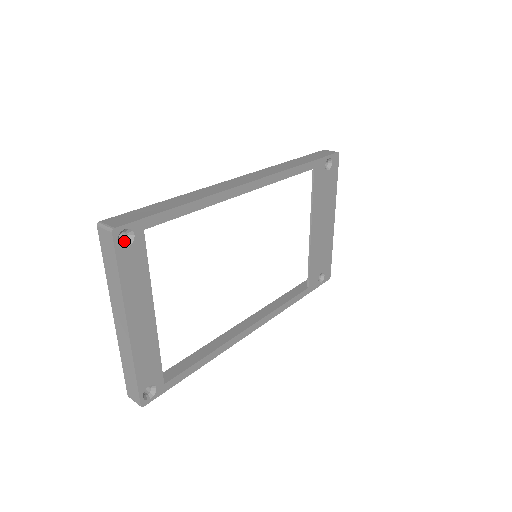
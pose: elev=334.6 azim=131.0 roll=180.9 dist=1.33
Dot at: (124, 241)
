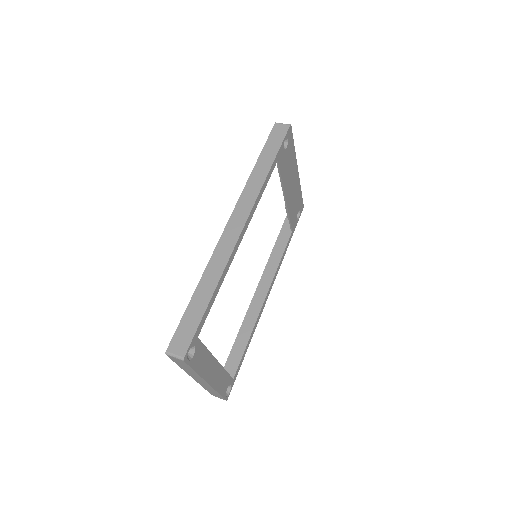
Dot at: (189, 353)
